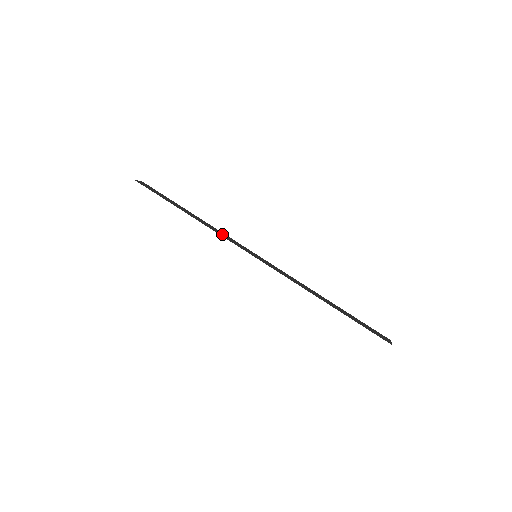
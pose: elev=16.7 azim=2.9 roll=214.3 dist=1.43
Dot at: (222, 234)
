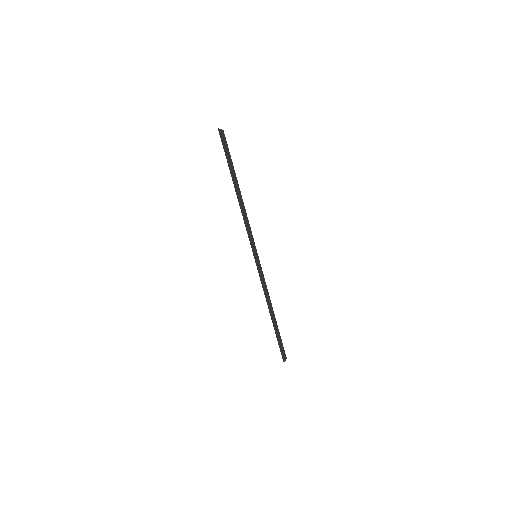
Dot at: (247, 224)
